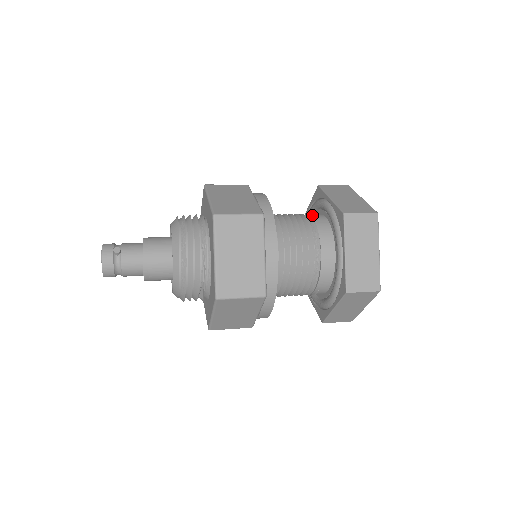
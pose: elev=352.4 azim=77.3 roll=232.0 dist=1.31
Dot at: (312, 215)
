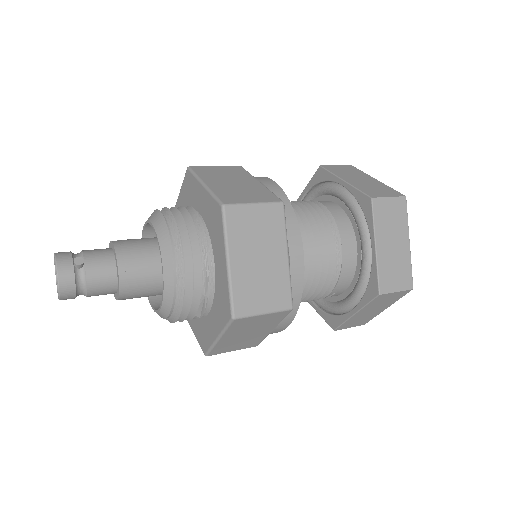
Dot at: (320, 202)
